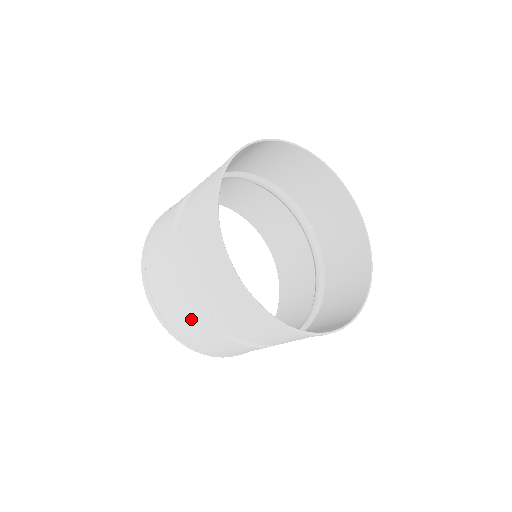
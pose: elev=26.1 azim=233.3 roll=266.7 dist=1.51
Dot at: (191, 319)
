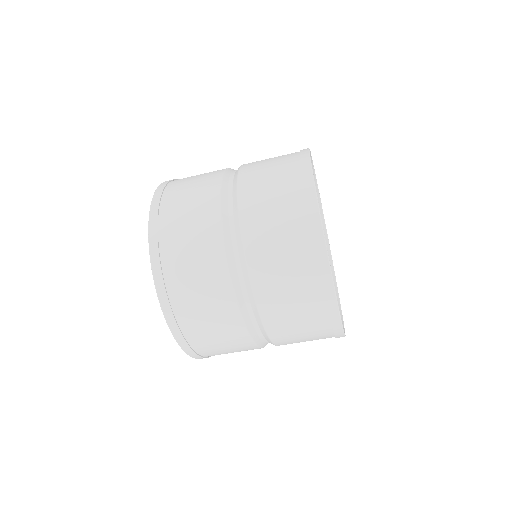
Dot at: (206, 230)
